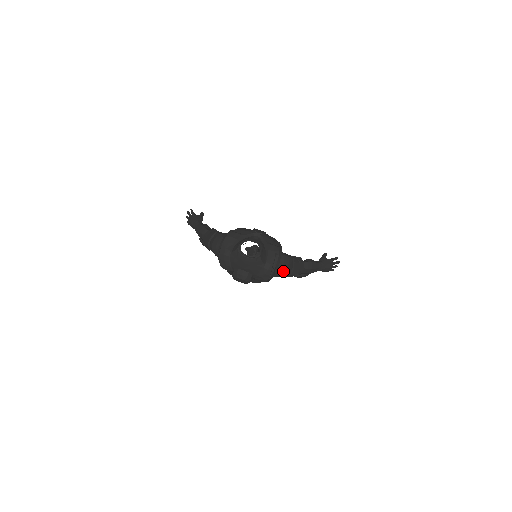
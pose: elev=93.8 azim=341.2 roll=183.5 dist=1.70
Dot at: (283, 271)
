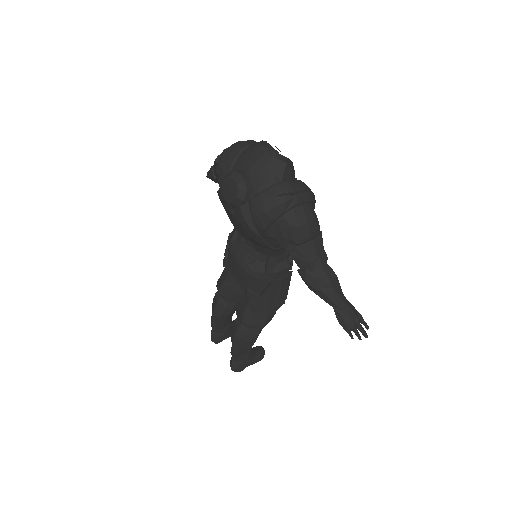
Dot at: (298, 220)
